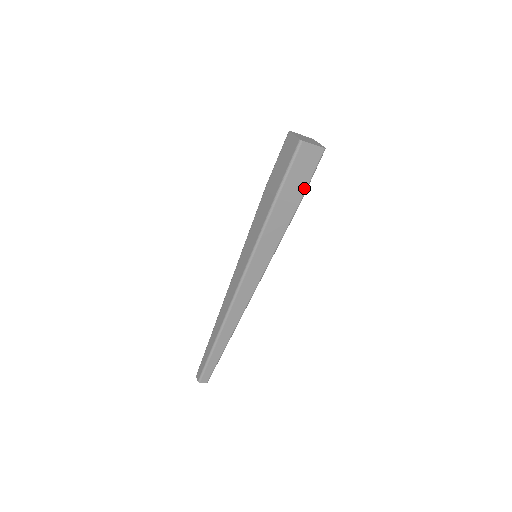
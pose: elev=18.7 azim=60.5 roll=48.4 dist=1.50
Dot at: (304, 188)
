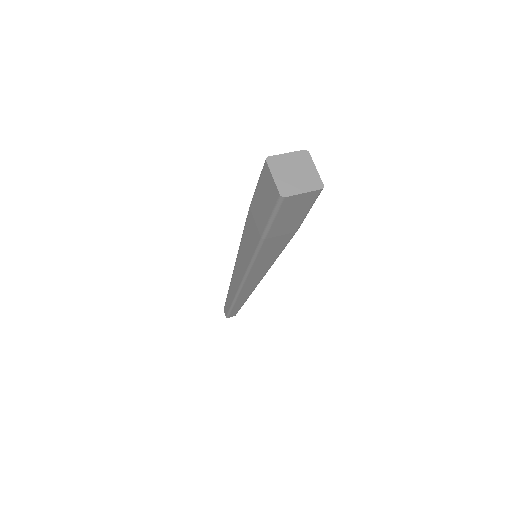
Dot at: (300, 221)
